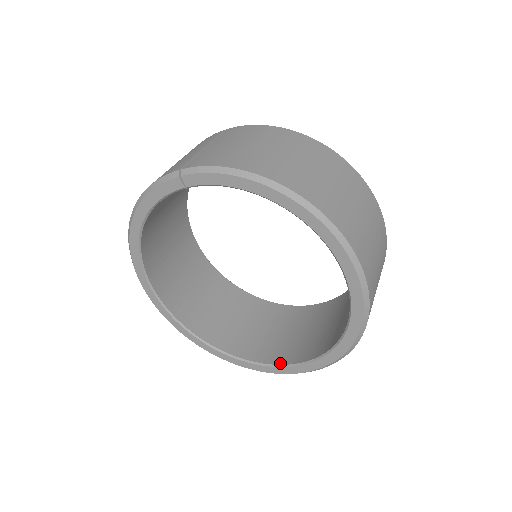
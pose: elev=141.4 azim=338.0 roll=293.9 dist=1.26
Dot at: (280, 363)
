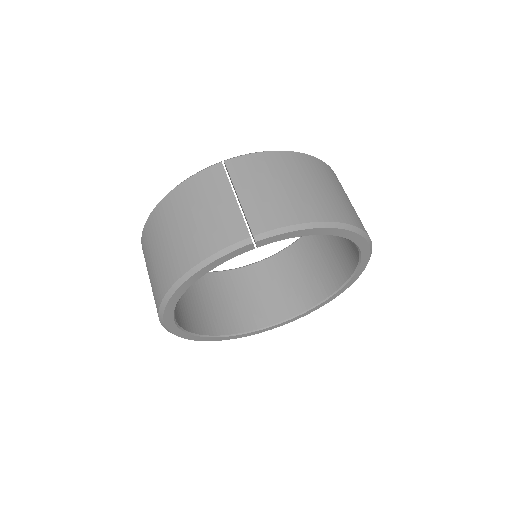
Dot at: (280, 320)
